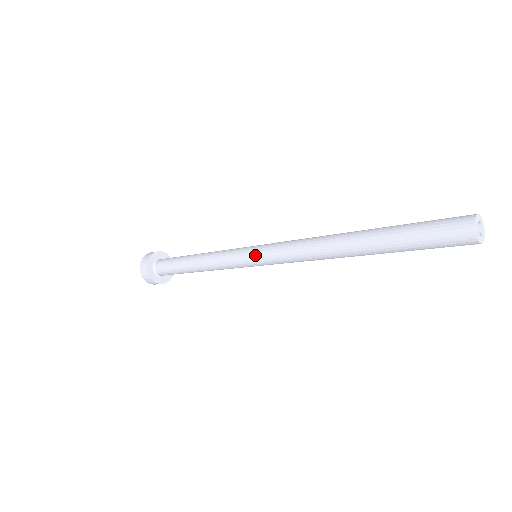
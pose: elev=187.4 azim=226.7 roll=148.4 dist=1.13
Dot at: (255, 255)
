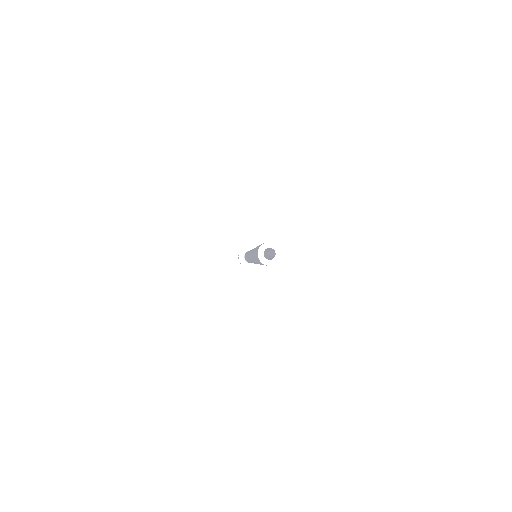
Dot at: occluded
